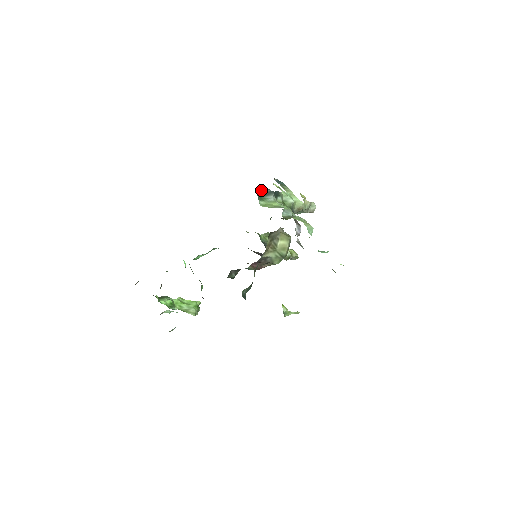
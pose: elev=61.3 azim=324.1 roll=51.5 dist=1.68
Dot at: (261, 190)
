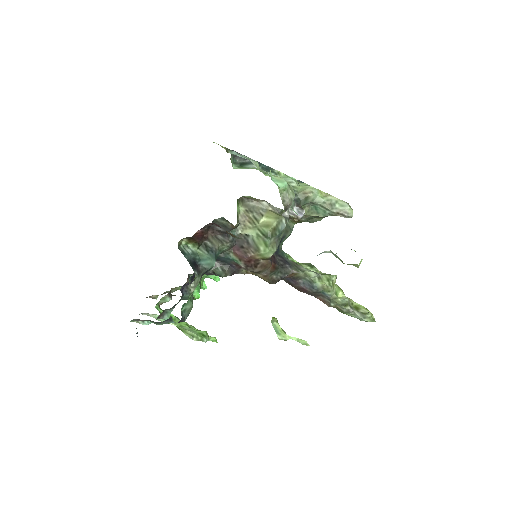
Dot at: (242, 159)
